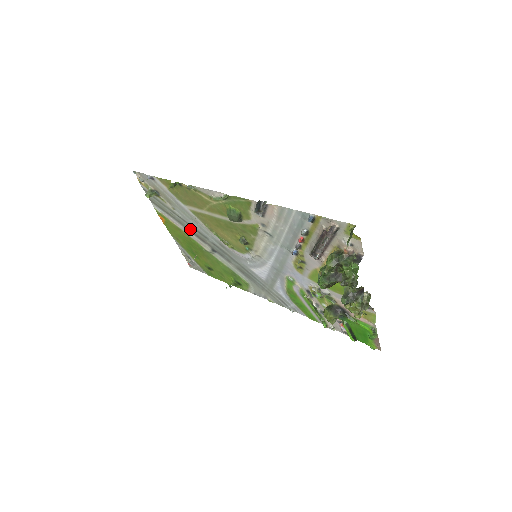
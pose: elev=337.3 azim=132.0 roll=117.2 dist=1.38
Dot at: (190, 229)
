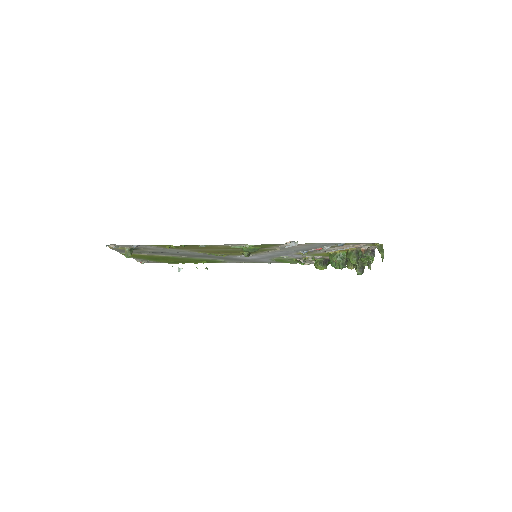
Dot at: (169, 254)
